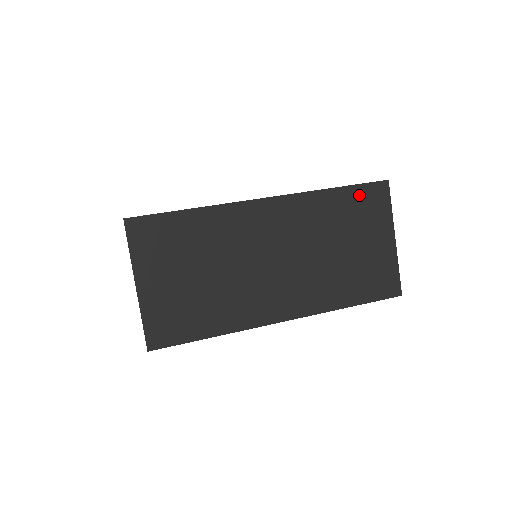
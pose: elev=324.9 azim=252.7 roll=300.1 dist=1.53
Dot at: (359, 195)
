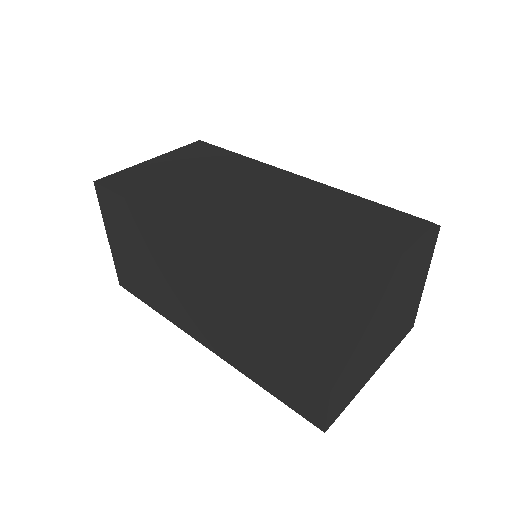
Dot at: (293, 300)
